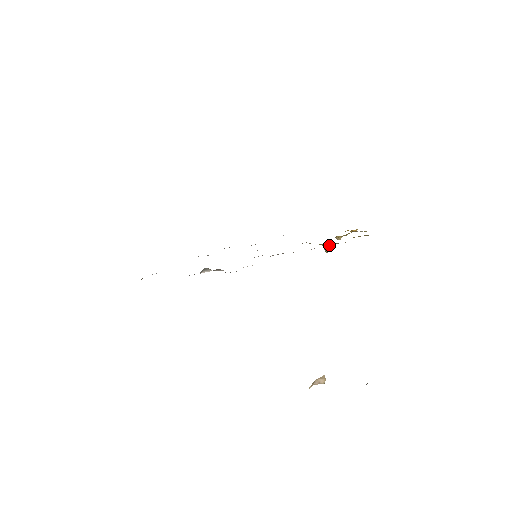
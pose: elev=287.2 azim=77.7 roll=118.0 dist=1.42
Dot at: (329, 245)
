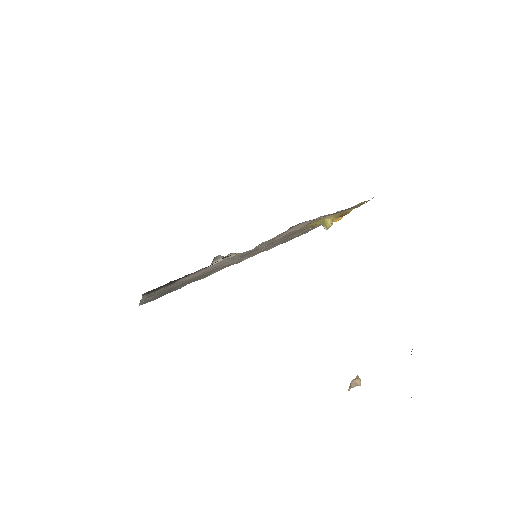
Dot at: (329, 219)
